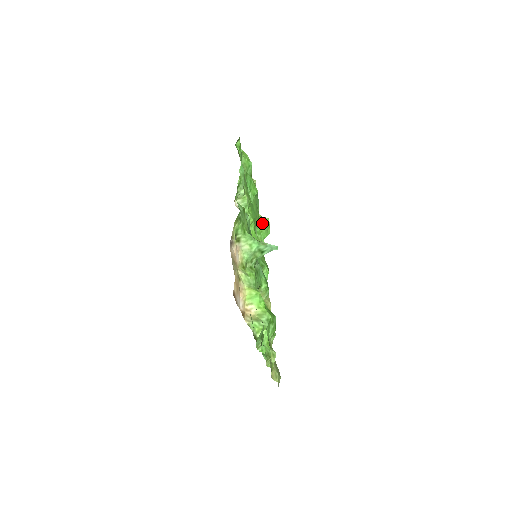
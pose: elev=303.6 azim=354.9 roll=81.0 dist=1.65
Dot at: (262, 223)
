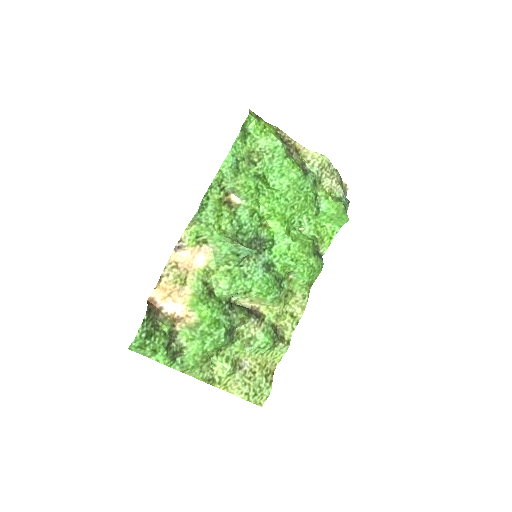
Dot at: (331, 209)
